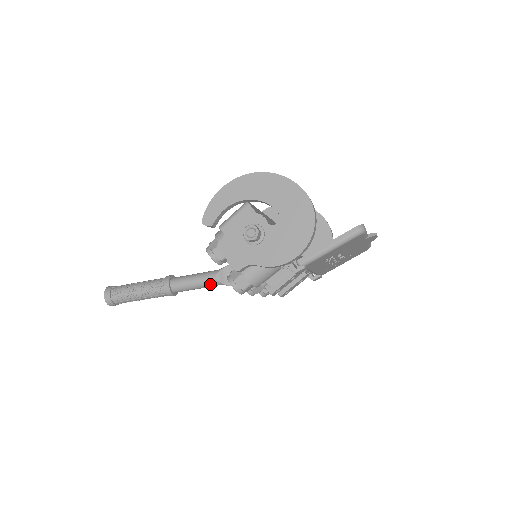
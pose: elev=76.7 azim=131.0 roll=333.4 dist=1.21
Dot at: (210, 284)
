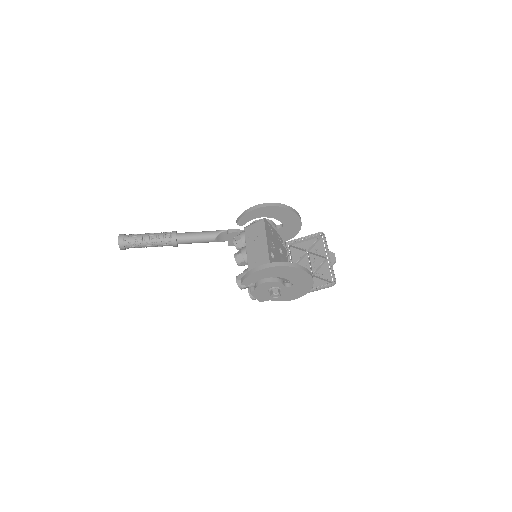
Dot at: (208, 242)
